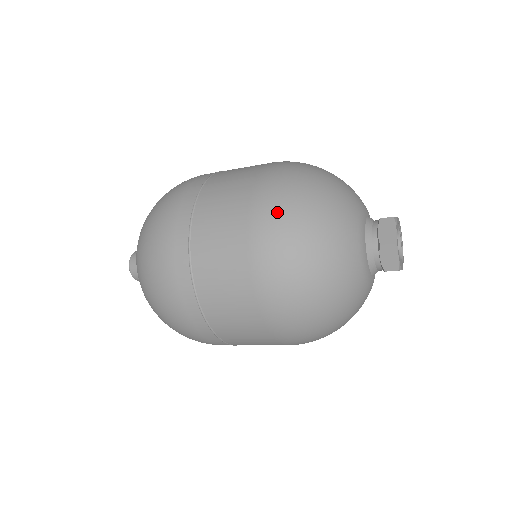
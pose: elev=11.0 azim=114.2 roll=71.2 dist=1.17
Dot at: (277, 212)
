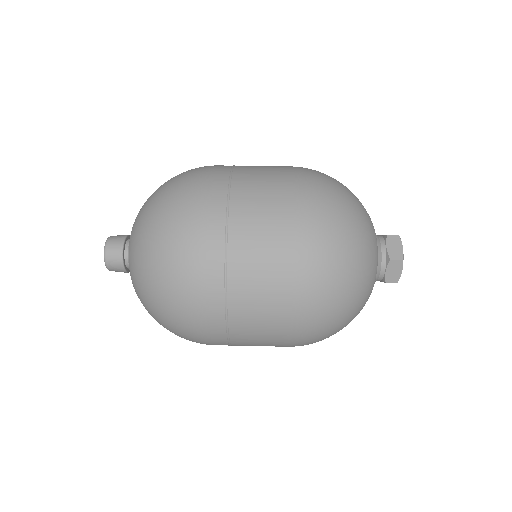
Dot at: (319, 322)
